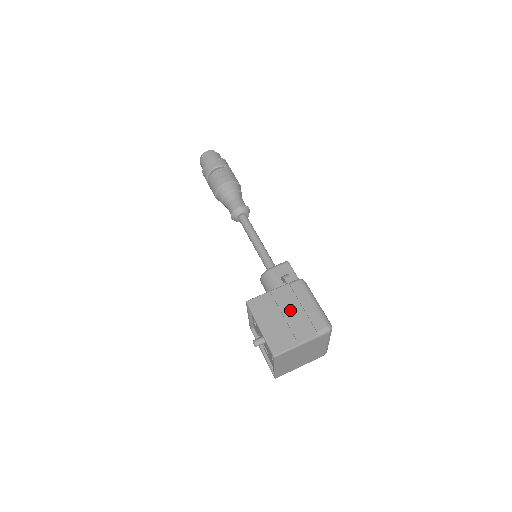
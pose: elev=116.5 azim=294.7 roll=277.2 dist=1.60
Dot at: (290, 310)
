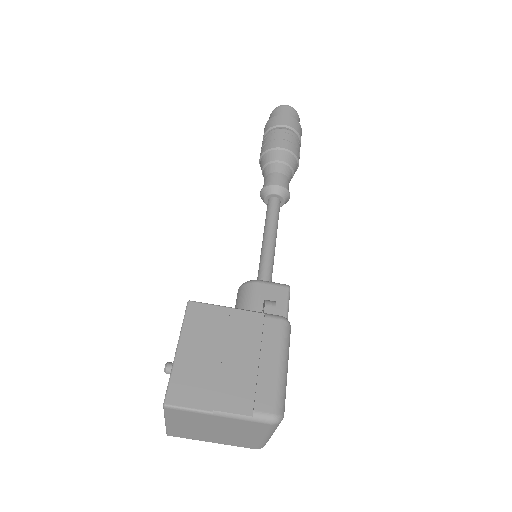
Dot at: (238, 352)
